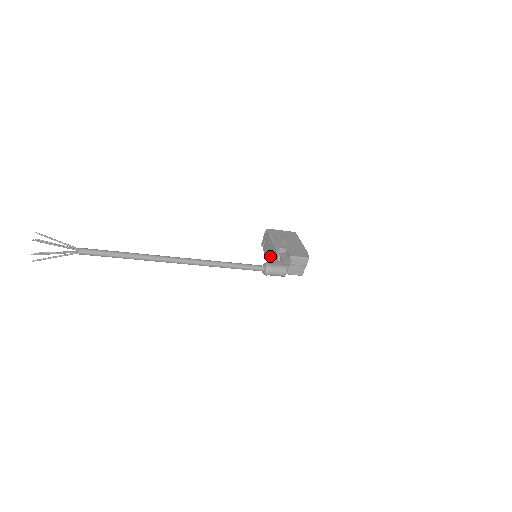
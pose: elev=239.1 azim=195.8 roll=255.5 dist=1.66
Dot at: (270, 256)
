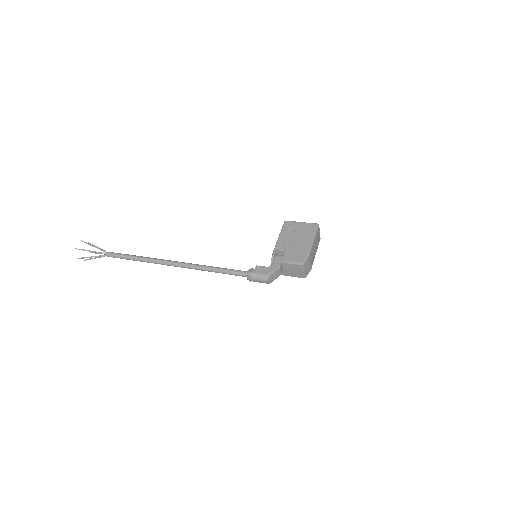
Dot at: occluded
